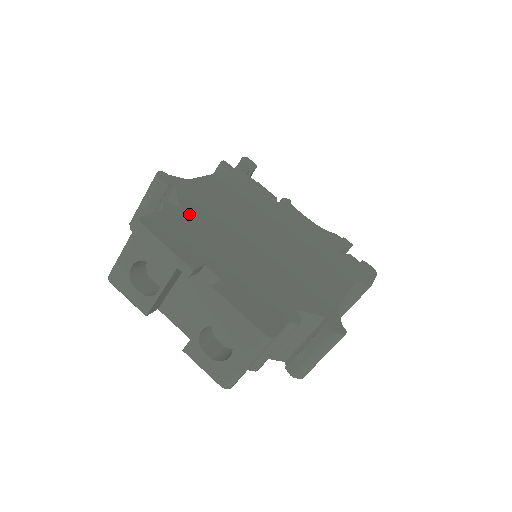
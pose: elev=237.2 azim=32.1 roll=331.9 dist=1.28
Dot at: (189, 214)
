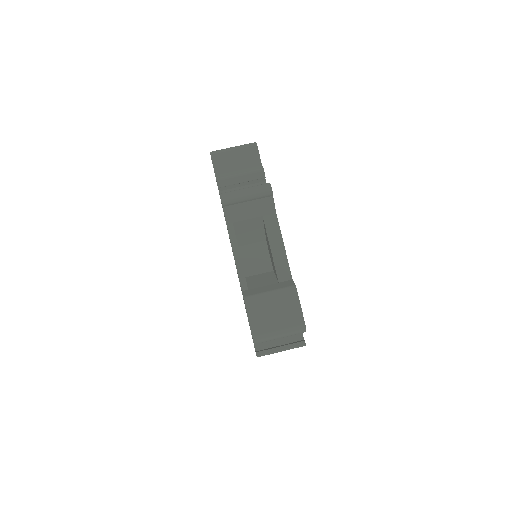
Dot at: occluded
